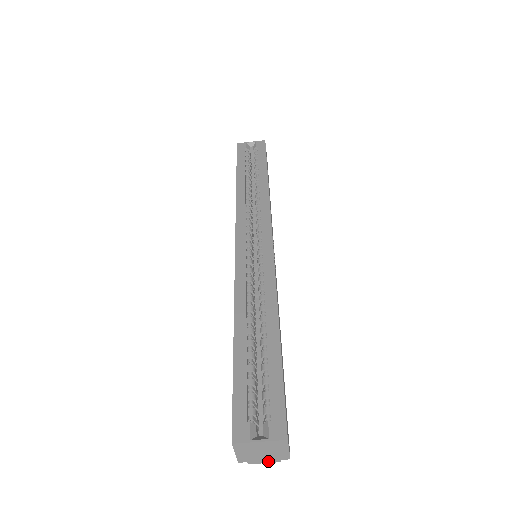
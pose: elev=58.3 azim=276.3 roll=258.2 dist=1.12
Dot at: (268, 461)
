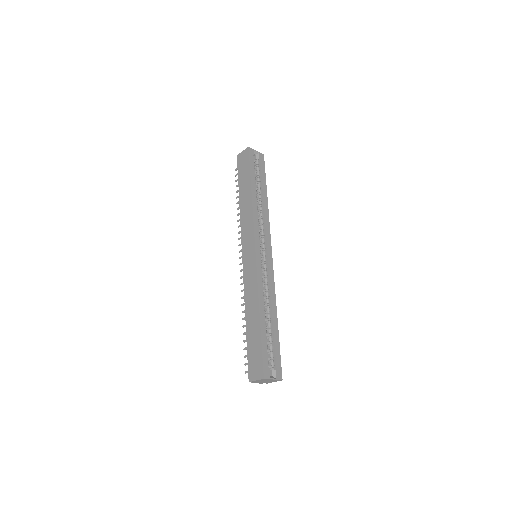
Dot at: (259, 383)
